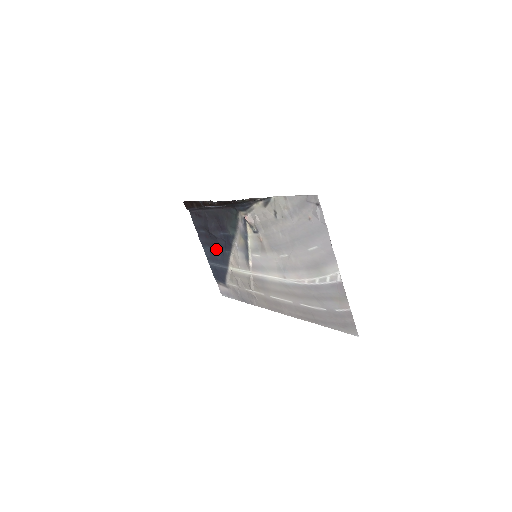
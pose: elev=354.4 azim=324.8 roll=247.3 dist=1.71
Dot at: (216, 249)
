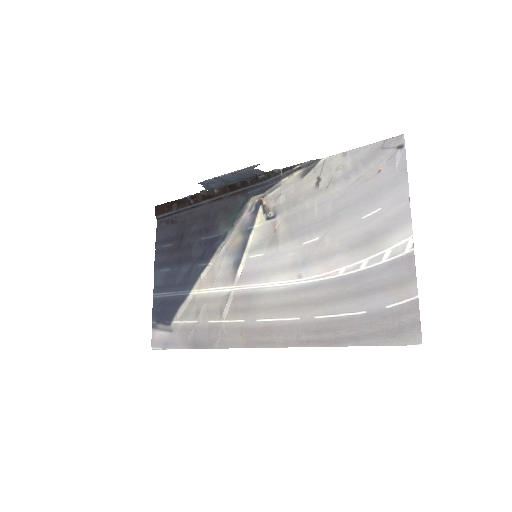
Dot at: (181, 266)
